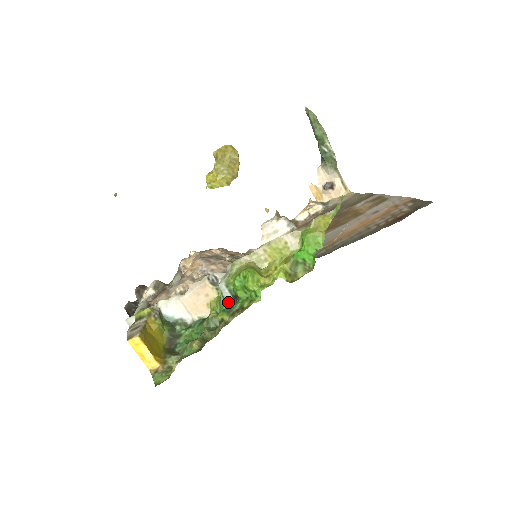
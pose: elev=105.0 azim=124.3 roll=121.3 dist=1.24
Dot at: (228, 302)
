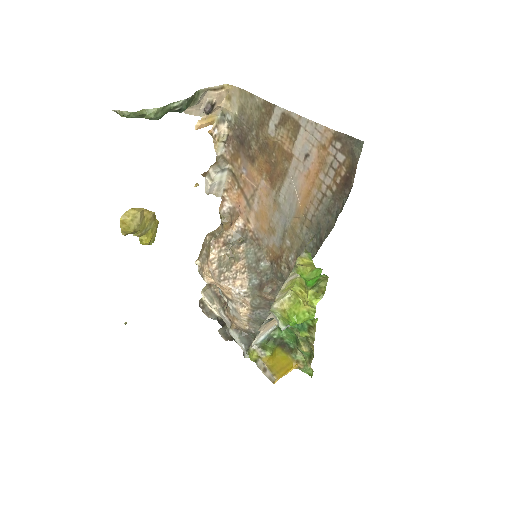
Dot at: occluded
